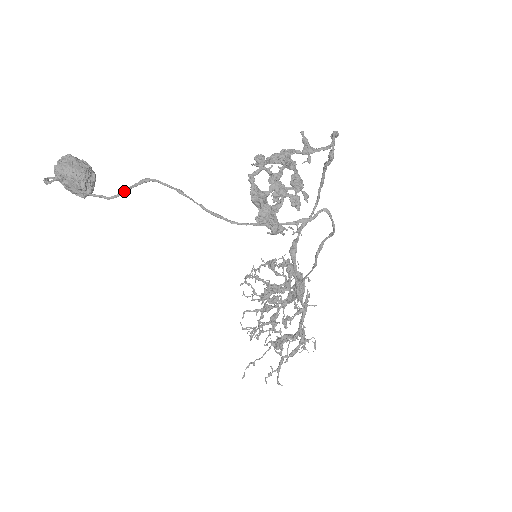
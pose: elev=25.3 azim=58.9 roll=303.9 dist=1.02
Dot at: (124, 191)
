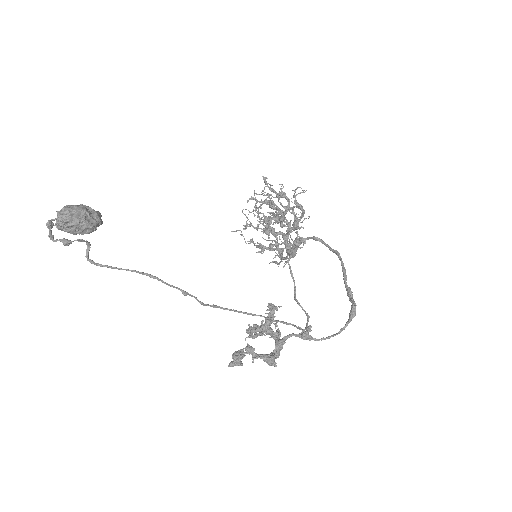
Dot at: occluded
